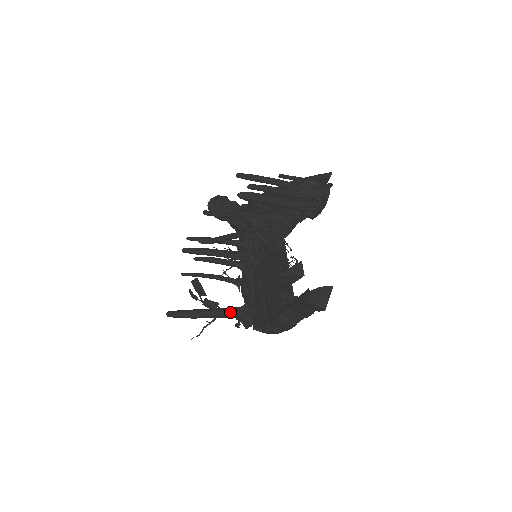
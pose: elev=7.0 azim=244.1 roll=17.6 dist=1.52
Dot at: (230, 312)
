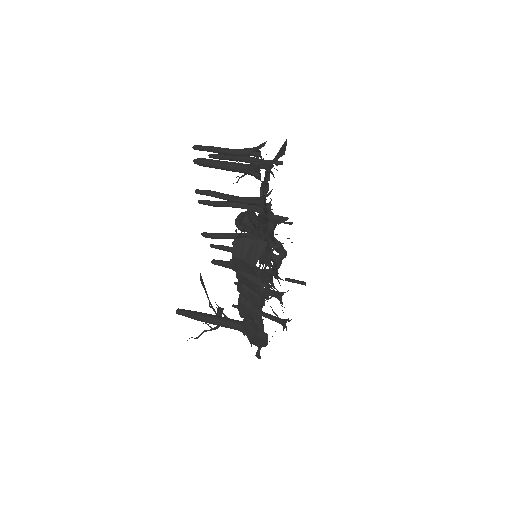
Dot at: (234, 322)
